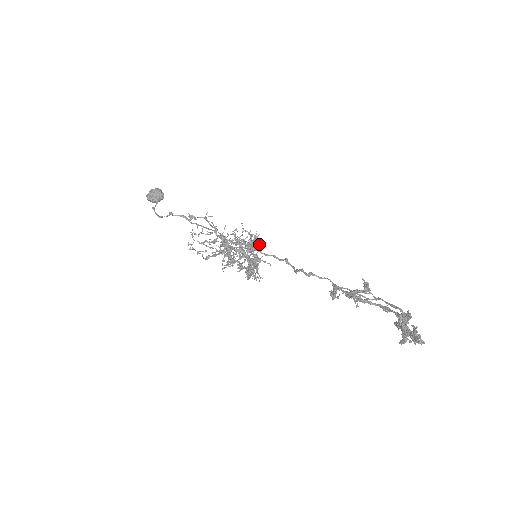
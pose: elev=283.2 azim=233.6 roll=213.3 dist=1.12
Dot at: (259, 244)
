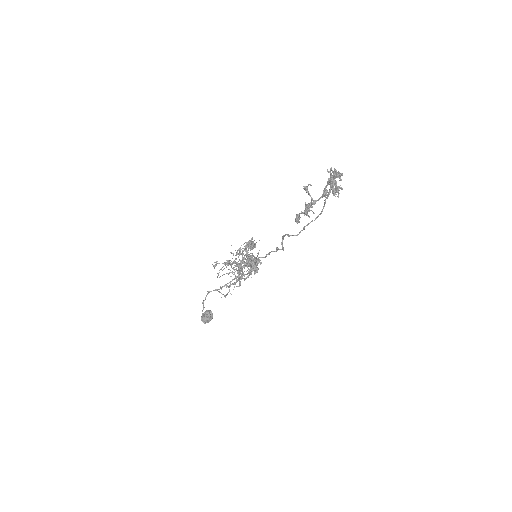
Dot at: (255, 245)
